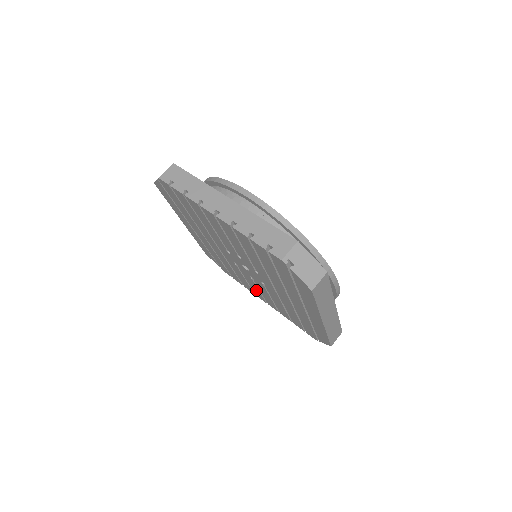
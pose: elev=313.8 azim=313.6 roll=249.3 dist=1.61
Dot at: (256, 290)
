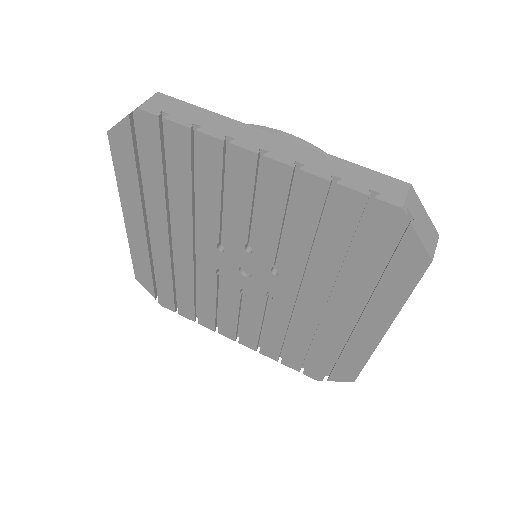
Dot at: (230, 319)
